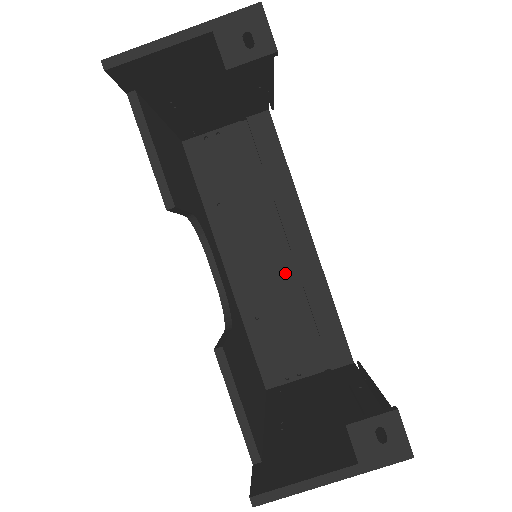
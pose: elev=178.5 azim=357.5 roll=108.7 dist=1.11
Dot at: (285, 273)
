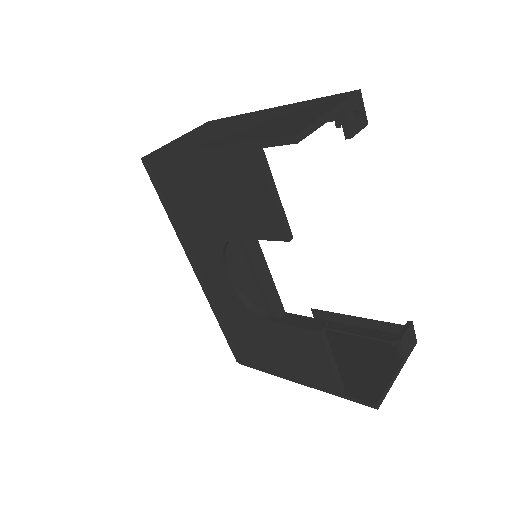
Dot at: (242, 262)
